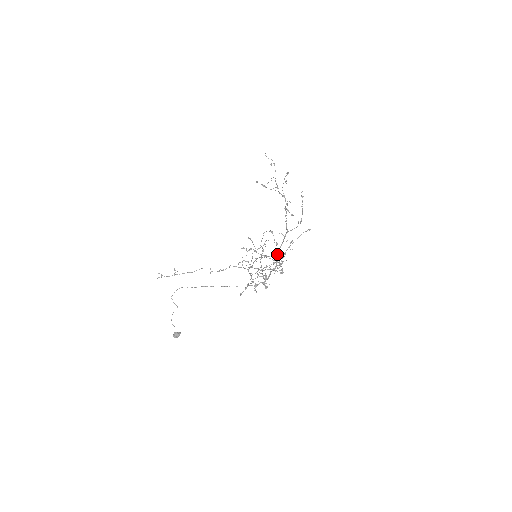
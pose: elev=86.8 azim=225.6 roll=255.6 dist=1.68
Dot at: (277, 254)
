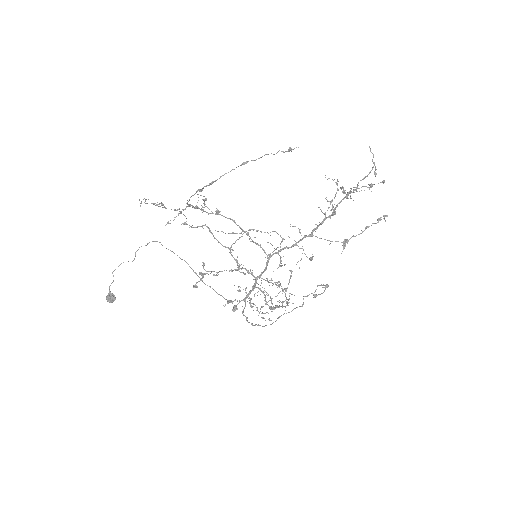
Dot at: occluded
